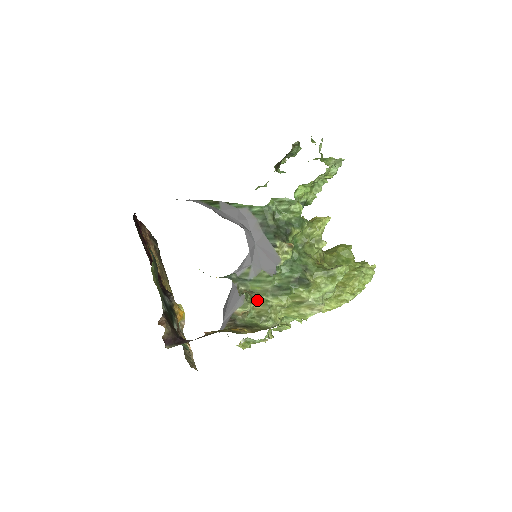
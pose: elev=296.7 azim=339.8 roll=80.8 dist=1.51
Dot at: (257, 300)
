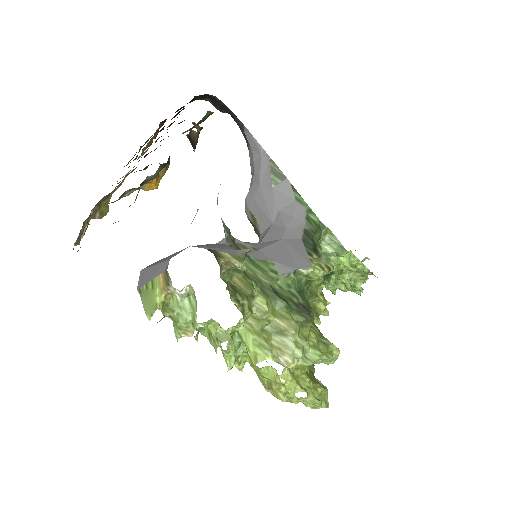
Dot at: (243, 275)
